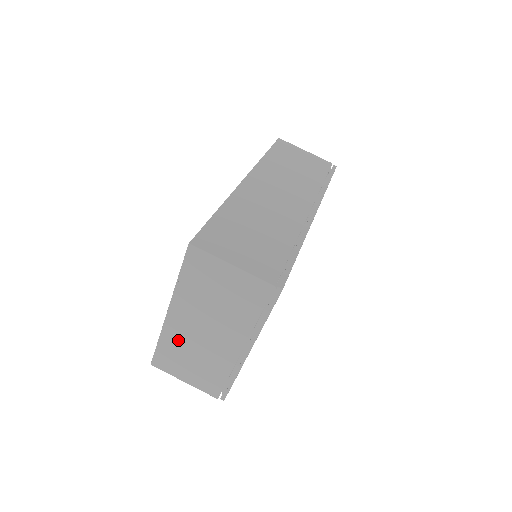
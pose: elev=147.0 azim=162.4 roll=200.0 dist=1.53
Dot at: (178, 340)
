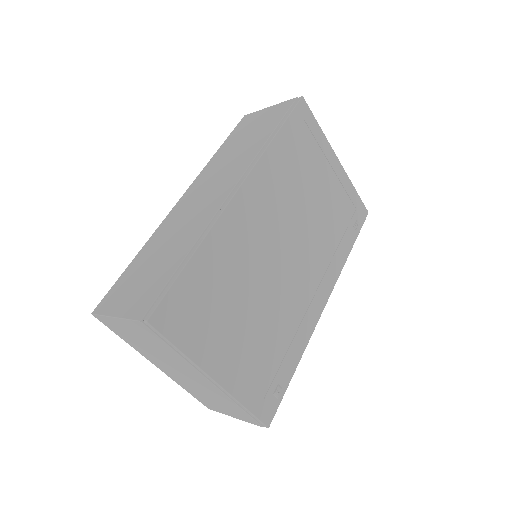
Dot at: (187, 386)
